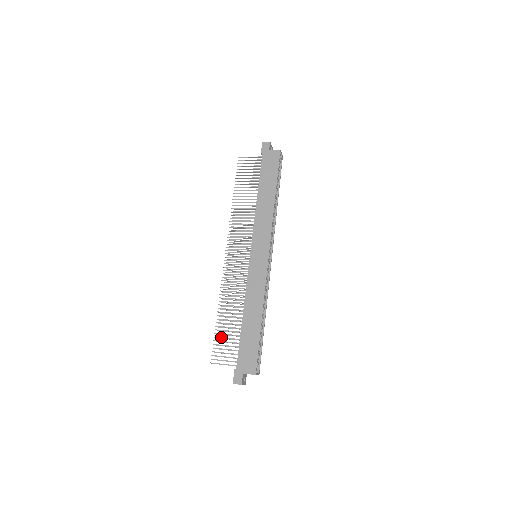
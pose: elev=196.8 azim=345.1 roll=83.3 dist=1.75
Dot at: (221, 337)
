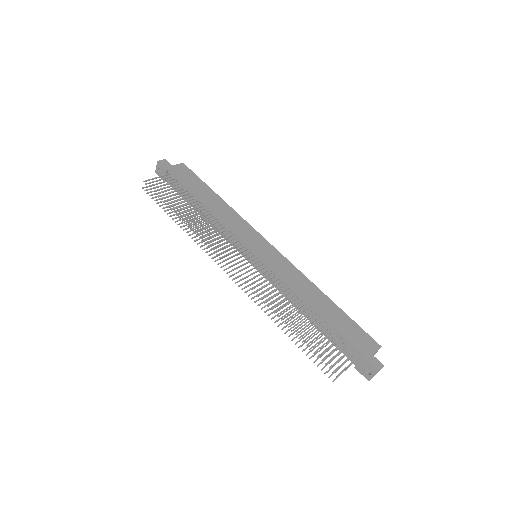
Dot at: (316, 343)
